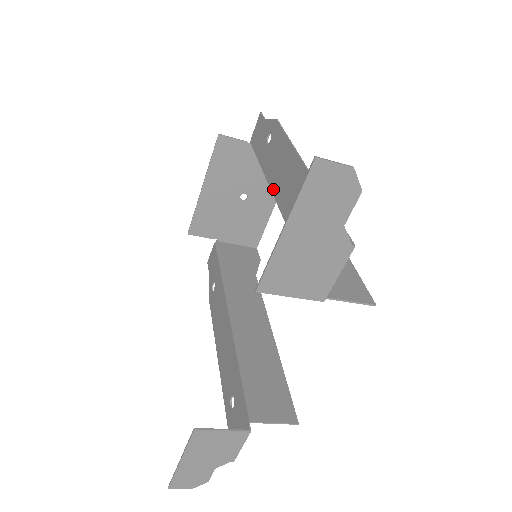
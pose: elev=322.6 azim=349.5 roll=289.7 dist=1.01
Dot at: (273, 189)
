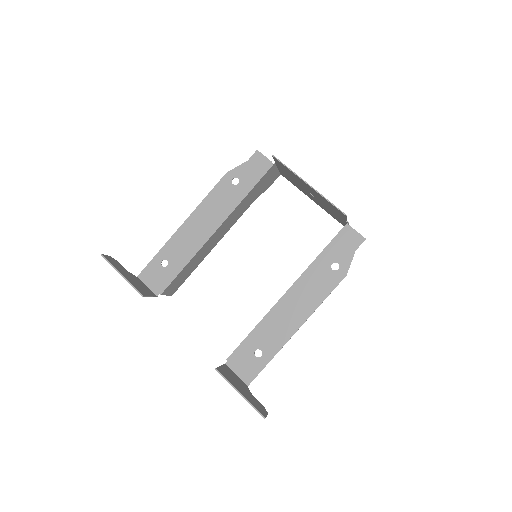
Dot at: (294, 287)
